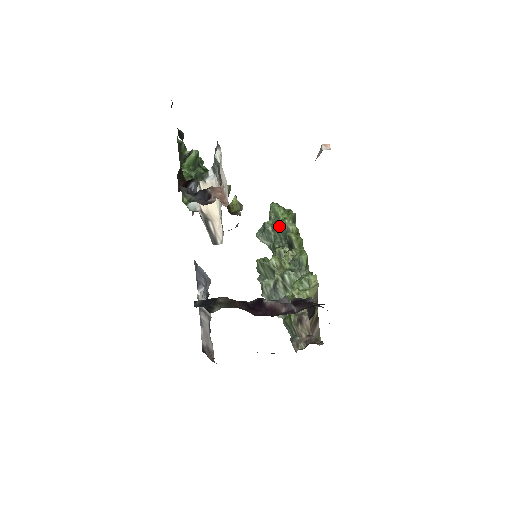
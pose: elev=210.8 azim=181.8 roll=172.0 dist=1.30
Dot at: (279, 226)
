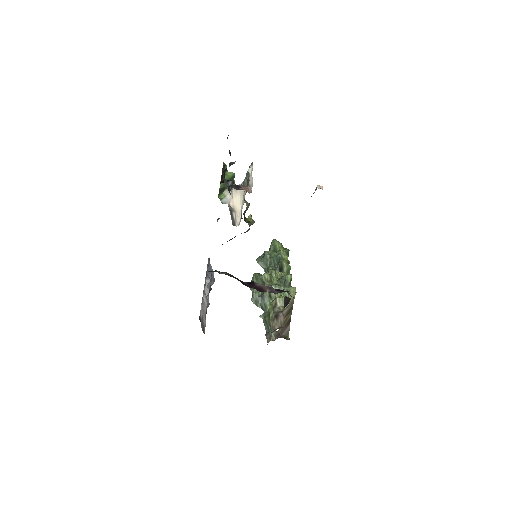
Dot at: (275, 254)
